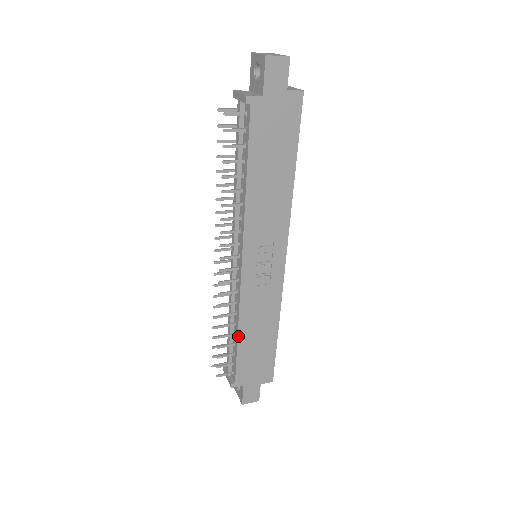
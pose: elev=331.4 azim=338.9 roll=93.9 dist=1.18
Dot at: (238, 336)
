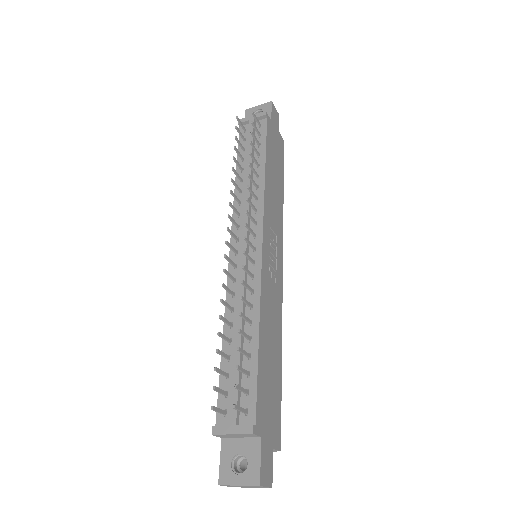
Dot at: (259, 335)
